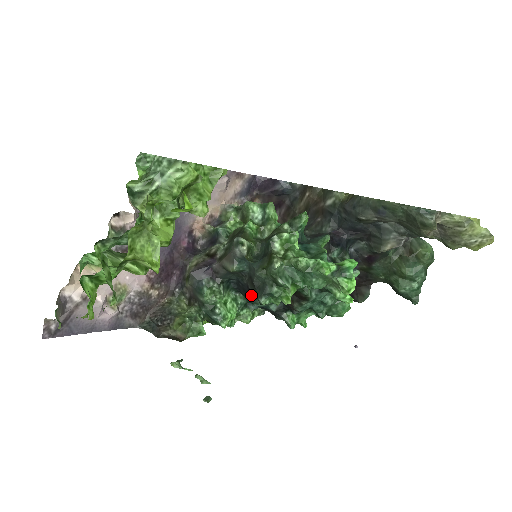
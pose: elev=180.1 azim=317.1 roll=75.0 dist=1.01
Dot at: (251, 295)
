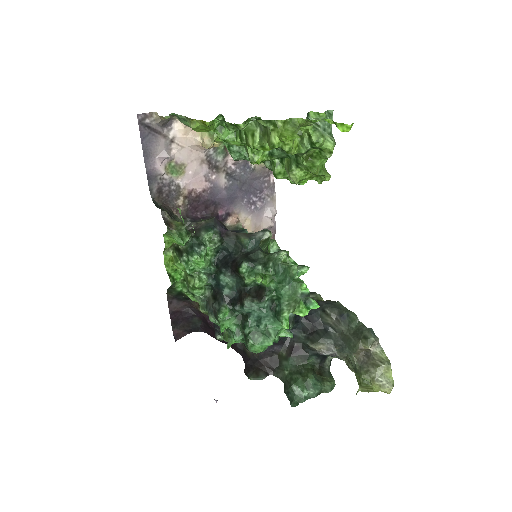
Dot at: (229, 266)
